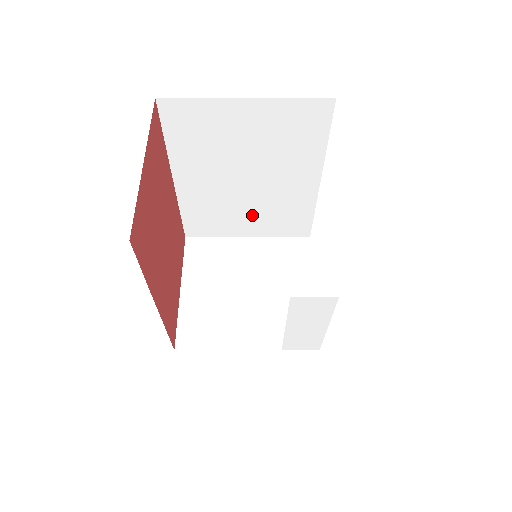
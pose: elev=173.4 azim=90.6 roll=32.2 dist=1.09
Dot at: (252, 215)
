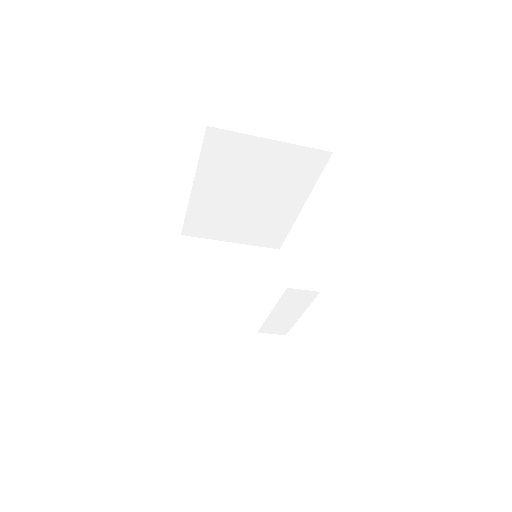
Dot at: (242, 225)
